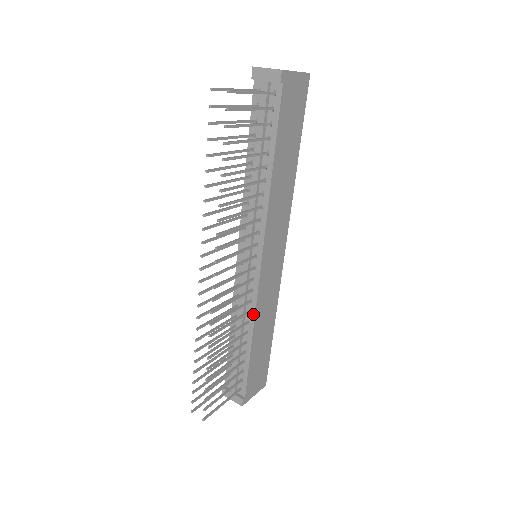
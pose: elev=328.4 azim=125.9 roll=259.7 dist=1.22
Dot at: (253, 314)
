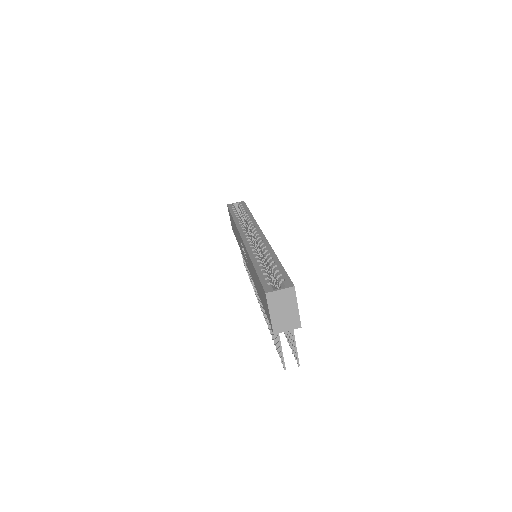
Dot at: occluded
